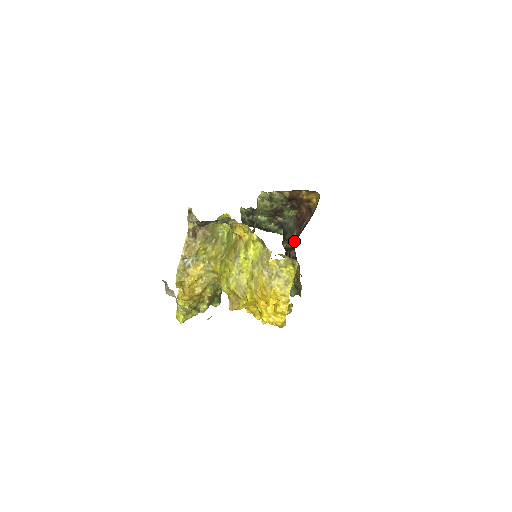
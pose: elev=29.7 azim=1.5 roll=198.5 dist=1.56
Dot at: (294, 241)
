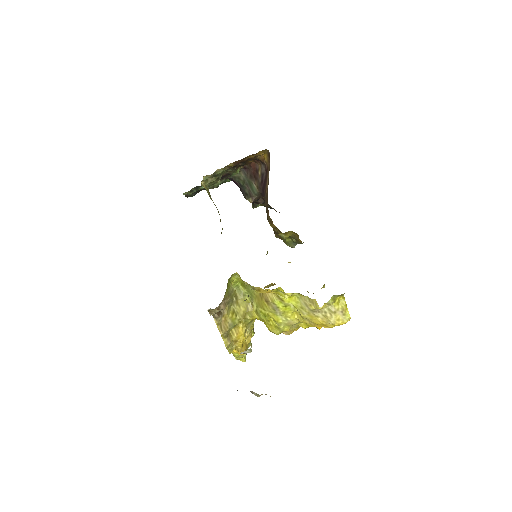
Dot at: (258, 193)
